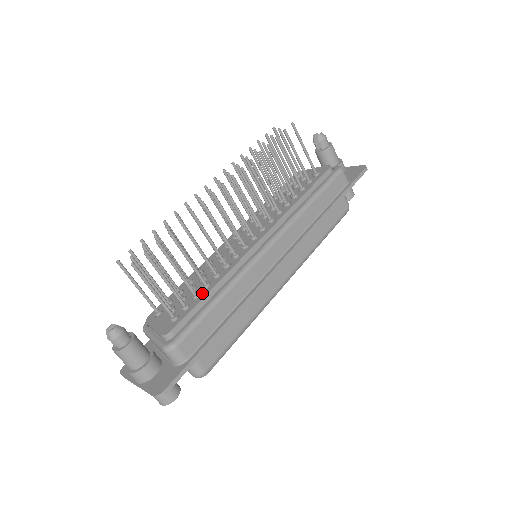
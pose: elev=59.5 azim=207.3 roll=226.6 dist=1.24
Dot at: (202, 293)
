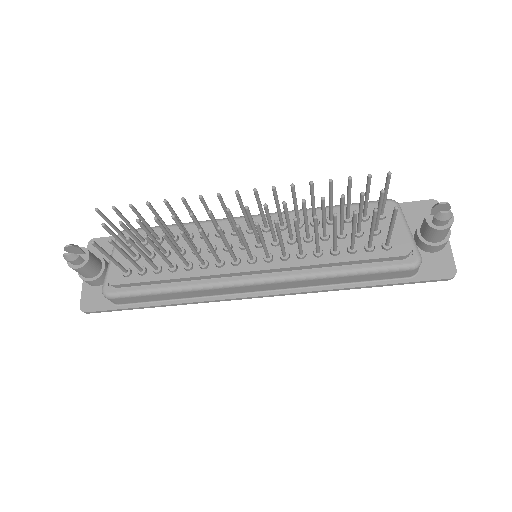
Dot at: (162, 273)
